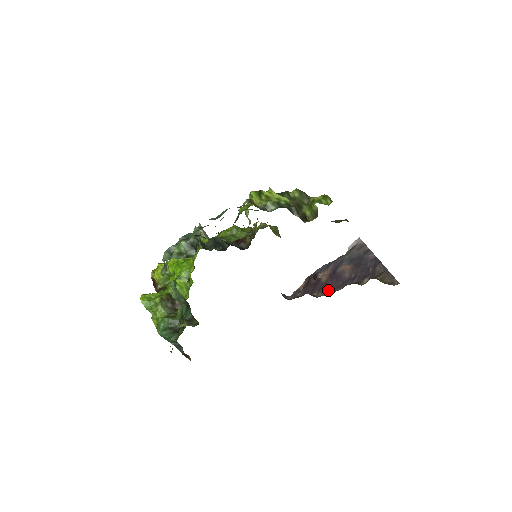
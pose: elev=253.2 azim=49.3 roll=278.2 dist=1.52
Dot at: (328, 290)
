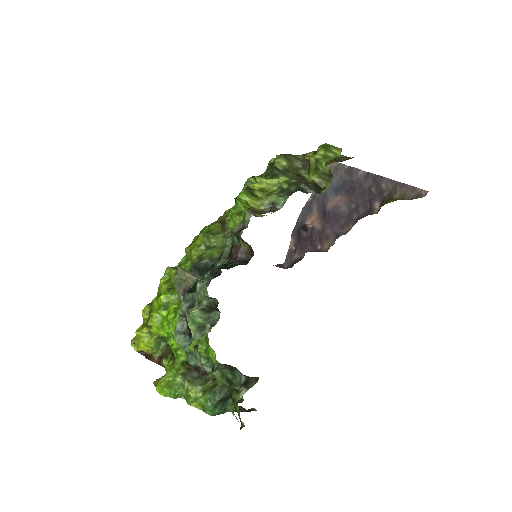
Dot at: (333, 236)
